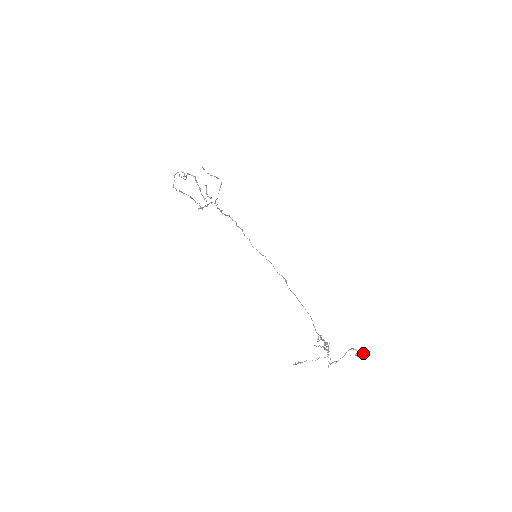
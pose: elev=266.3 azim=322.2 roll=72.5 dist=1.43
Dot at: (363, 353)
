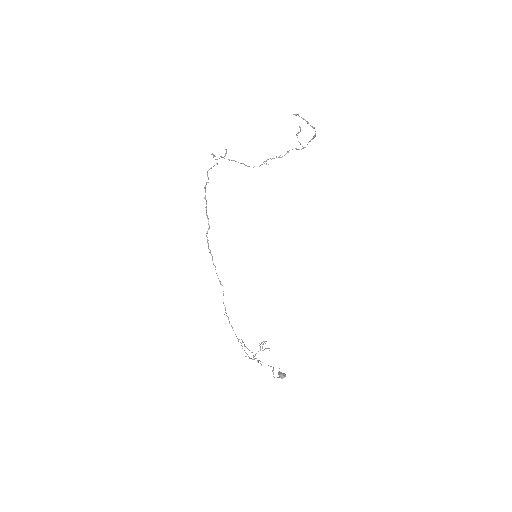
Dot at: (283, 377)
